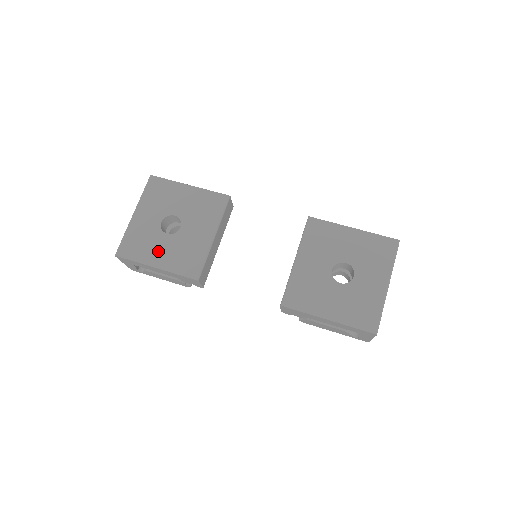
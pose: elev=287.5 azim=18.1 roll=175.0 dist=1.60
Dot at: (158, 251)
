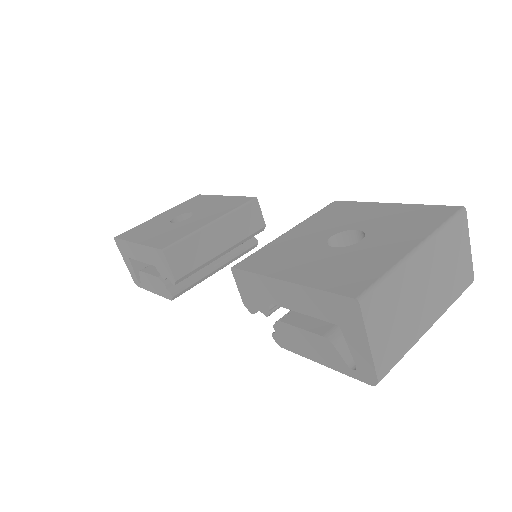
Dot at: (151, 233)
